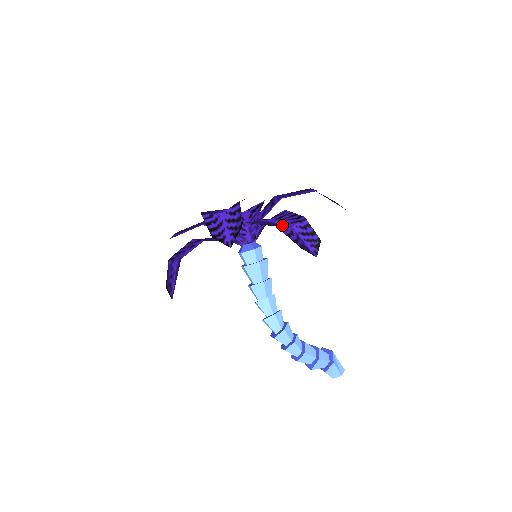
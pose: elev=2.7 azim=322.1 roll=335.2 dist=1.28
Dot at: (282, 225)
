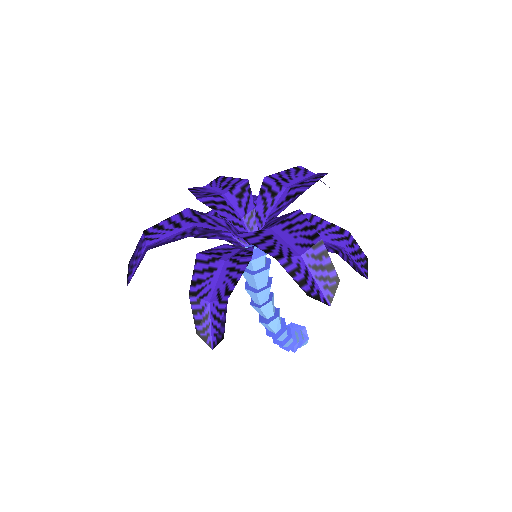
Dot at: (333, 246)
